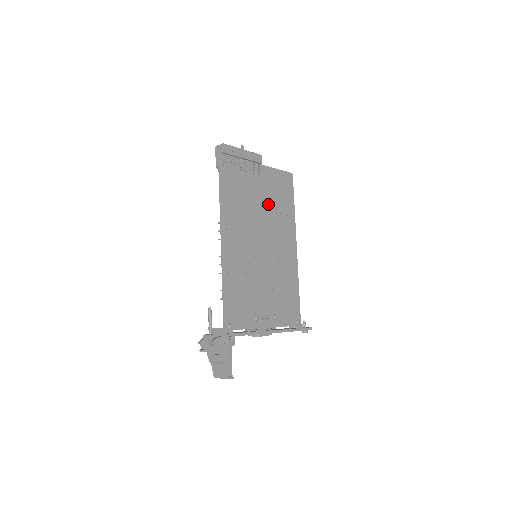
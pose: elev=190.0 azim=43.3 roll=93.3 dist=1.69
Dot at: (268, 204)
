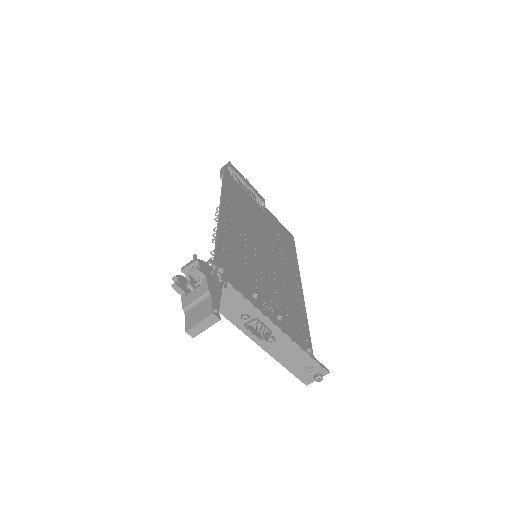
Dot at: (270, 231)
